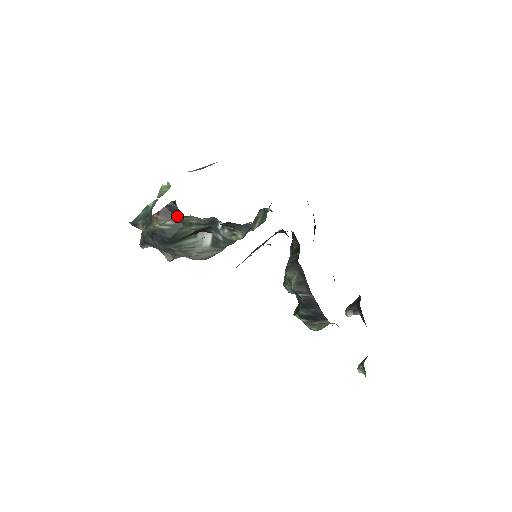
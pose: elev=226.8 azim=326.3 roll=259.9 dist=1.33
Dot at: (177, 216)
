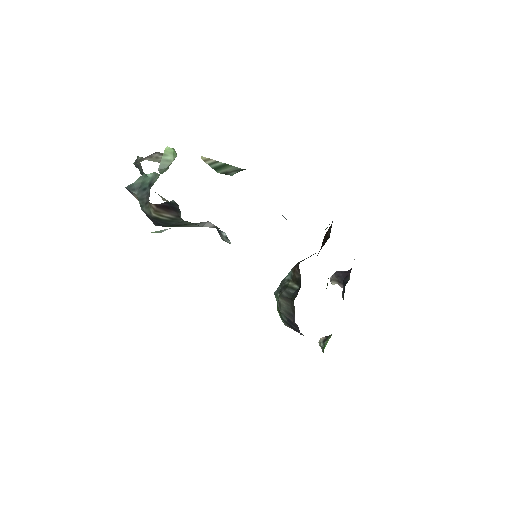
Dot at: (178, 213)
